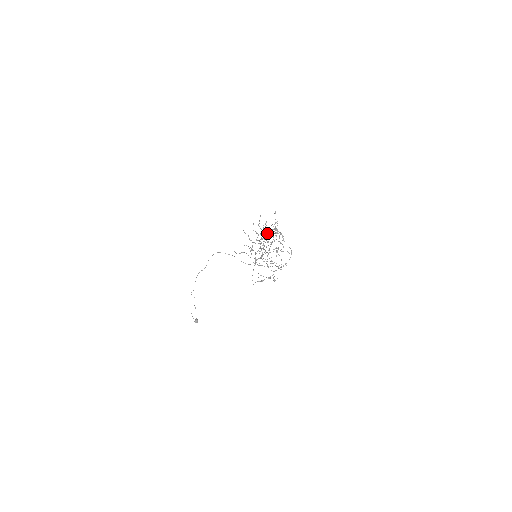
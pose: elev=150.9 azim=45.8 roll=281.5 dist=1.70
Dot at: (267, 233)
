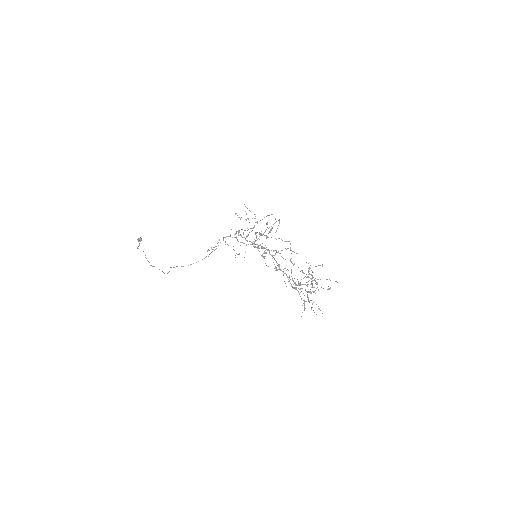
Dot at: occluded
